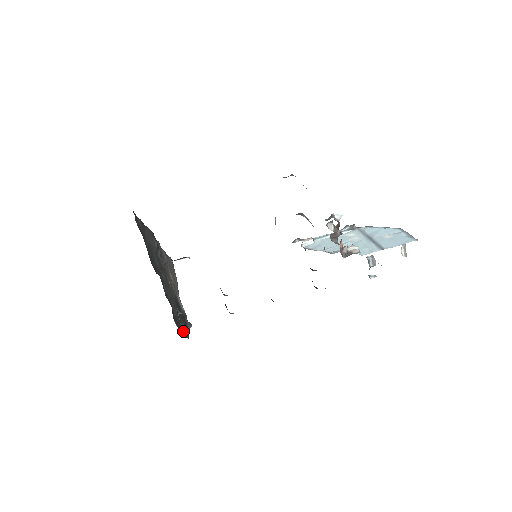
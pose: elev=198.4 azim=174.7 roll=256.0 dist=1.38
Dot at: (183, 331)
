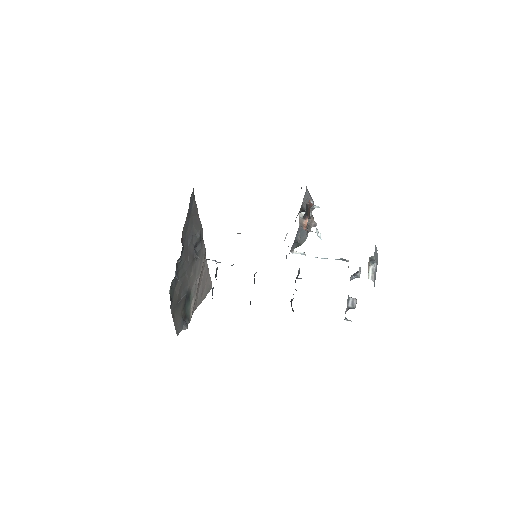
Dot at: (175, 315)
